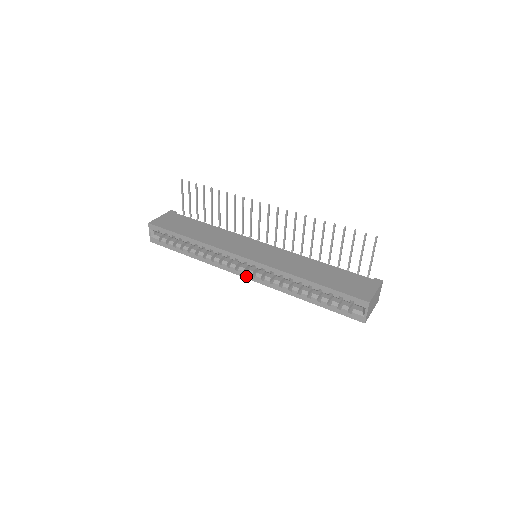
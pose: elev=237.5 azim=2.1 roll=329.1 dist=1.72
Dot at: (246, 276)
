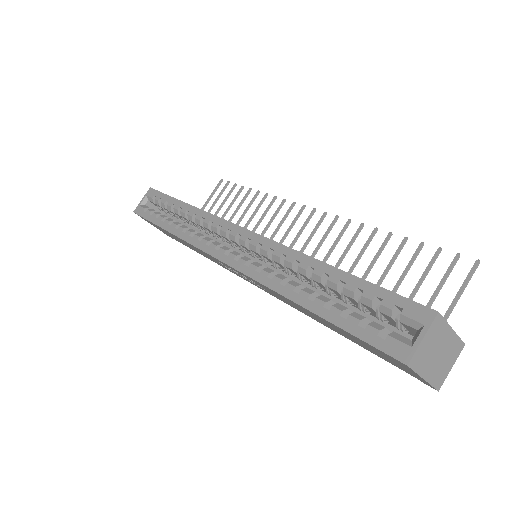
Dot at: (225, 258)
